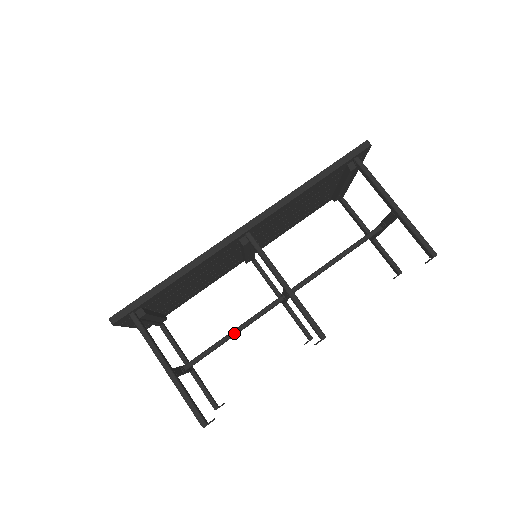
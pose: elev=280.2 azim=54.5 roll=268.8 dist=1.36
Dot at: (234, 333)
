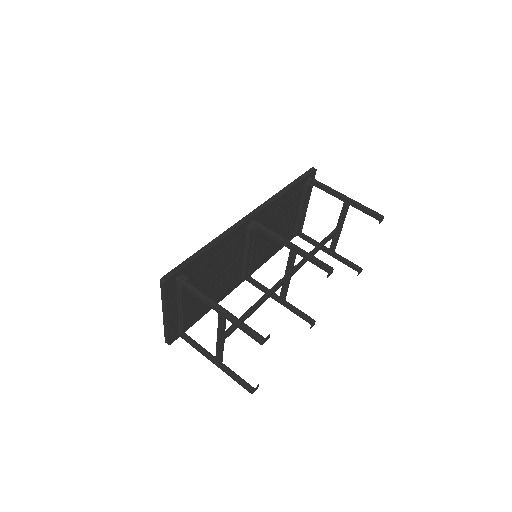
Dot at: (257, 304)
